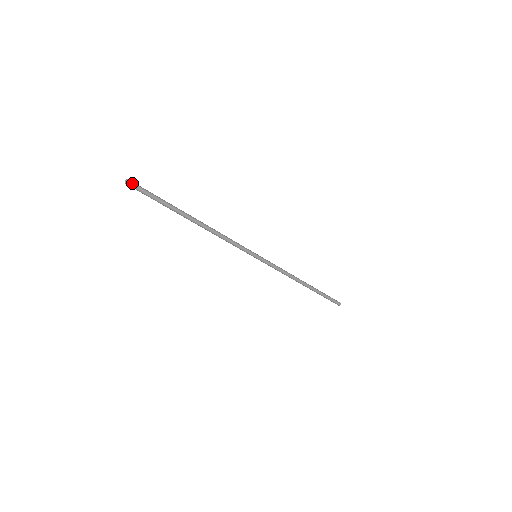
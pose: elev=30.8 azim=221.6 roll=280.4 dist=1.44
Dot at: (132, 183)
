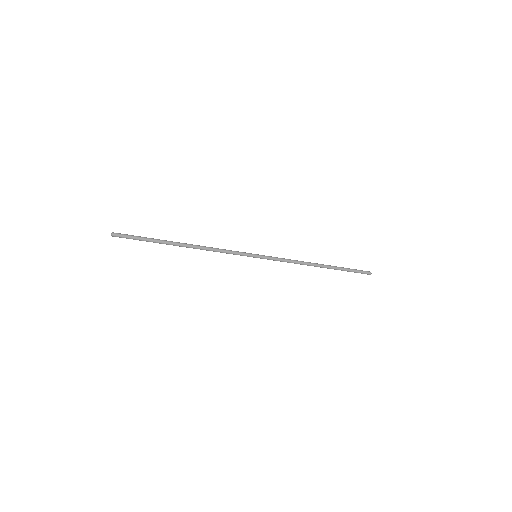
Dot at: (117, 233)
